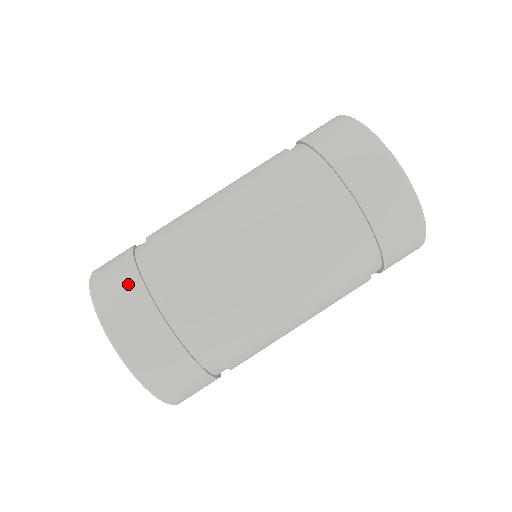
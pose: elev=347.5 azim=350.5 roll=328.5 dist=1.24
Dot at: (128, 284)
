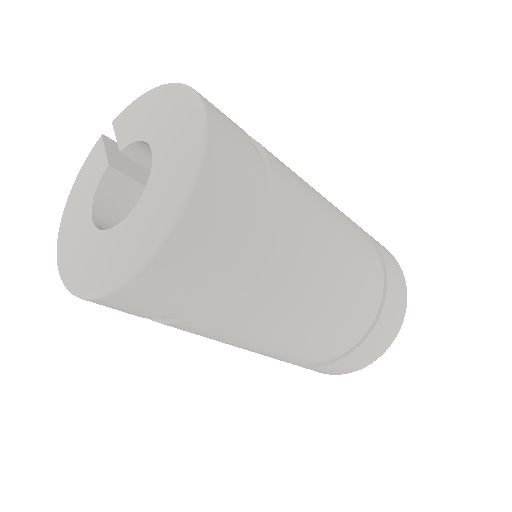
Dot at: occluded
